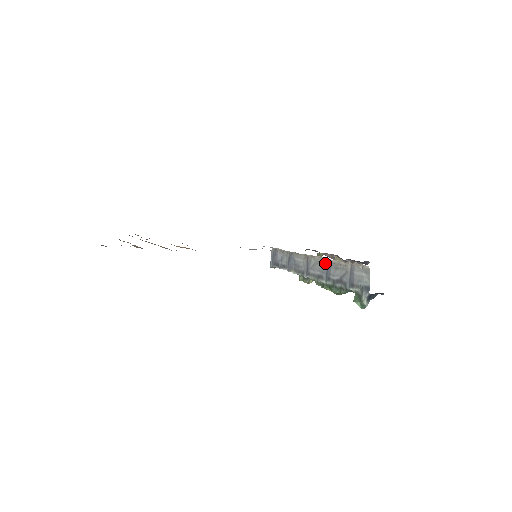
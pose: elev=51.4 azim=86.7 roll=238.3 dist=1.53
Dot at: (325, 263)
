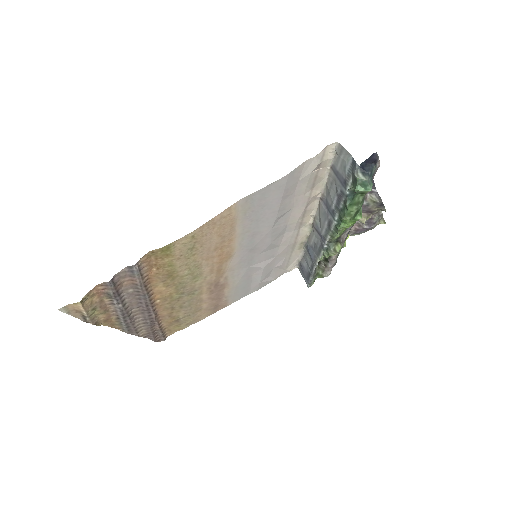
Dot at: (322, 205)
